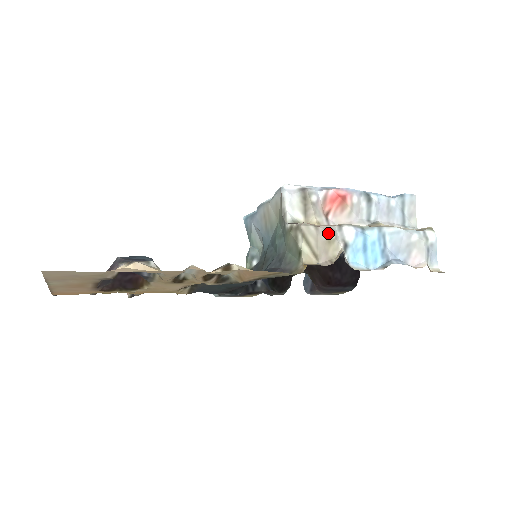
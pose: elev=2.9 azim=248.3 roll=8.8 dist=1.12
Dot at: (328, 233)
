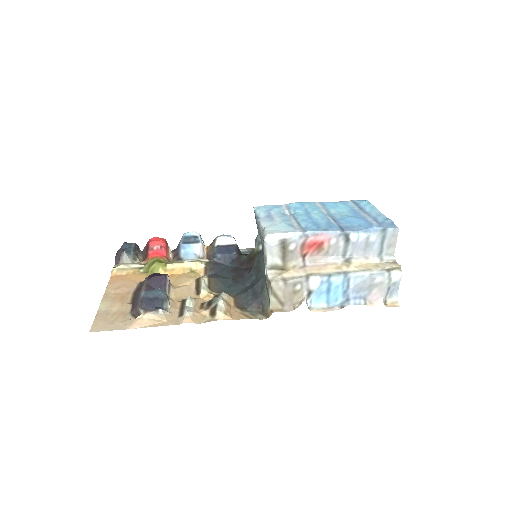
Dot at: (294, 286)
